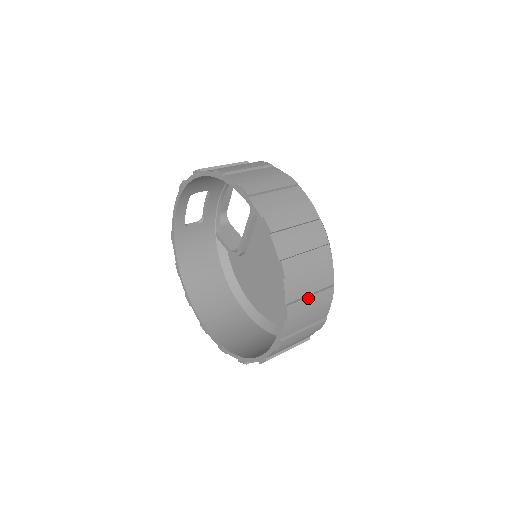
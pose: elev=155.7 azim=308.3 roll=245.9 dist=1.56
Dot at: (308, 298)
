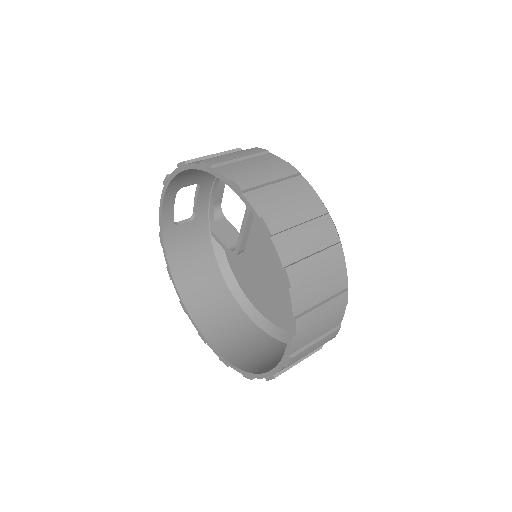
Dot at: (319, 307)
